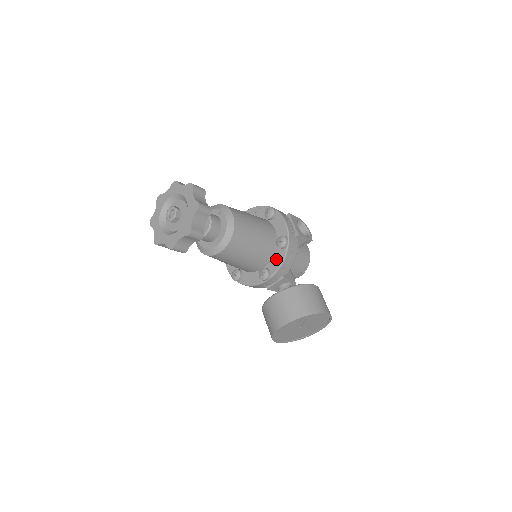
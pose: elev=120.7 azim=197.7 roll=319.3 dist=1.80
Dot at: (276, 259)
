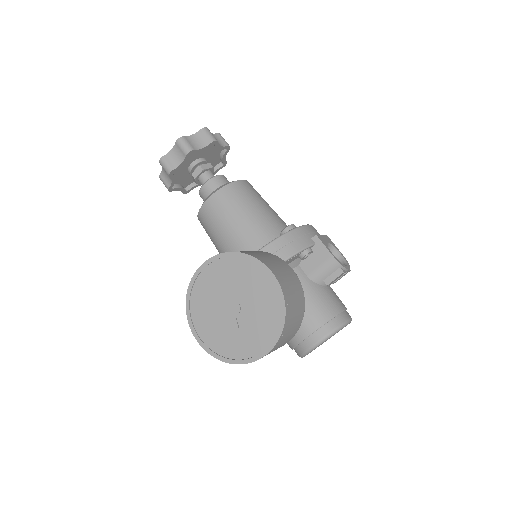
Dot at: occluded
